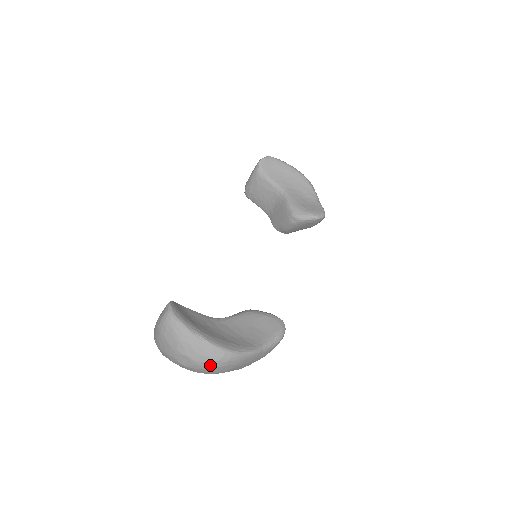
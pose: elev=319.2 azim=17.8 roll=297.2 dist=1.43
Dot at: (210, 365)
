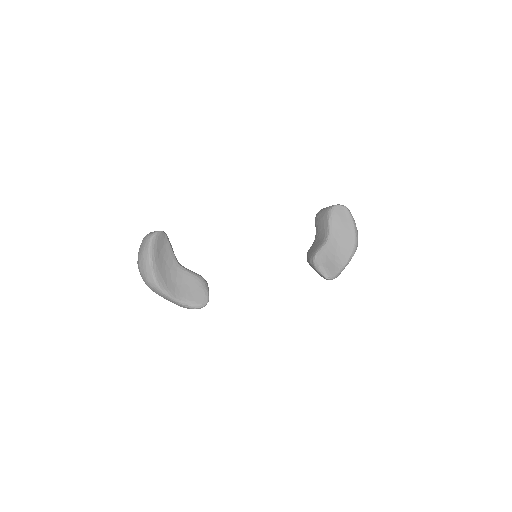
Dot at: (144, 279)
